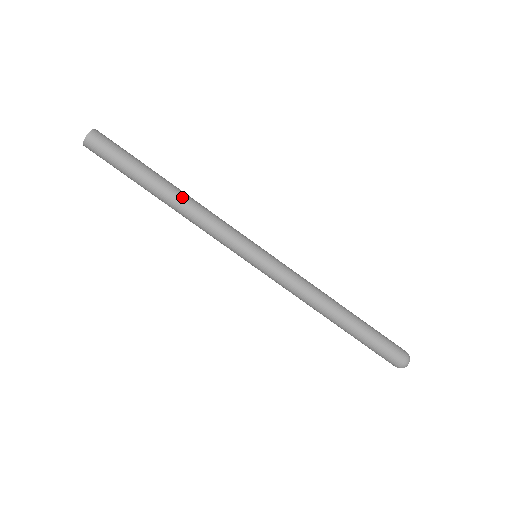
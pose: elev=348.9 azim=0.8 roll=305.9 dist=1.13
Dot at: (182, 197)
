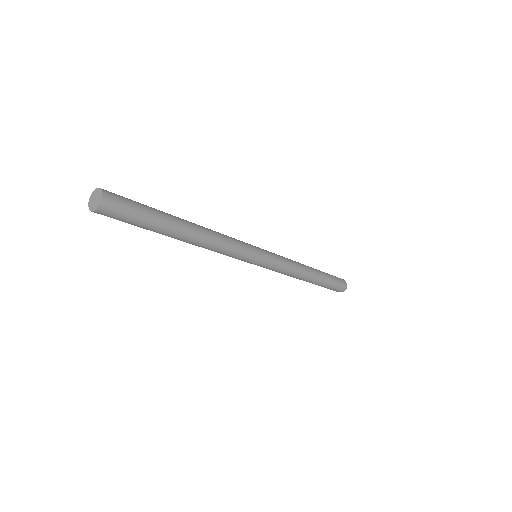
Dot at: (201, 228)
